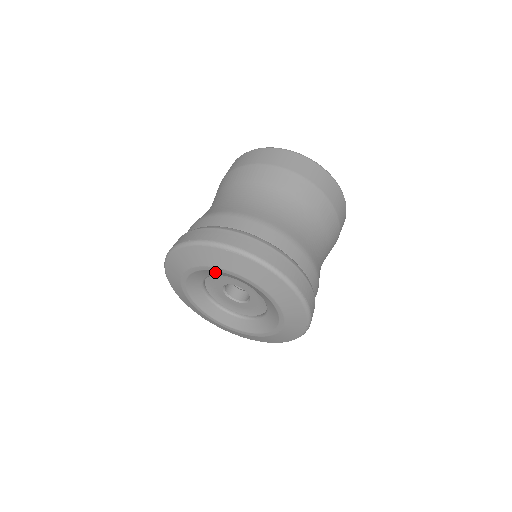
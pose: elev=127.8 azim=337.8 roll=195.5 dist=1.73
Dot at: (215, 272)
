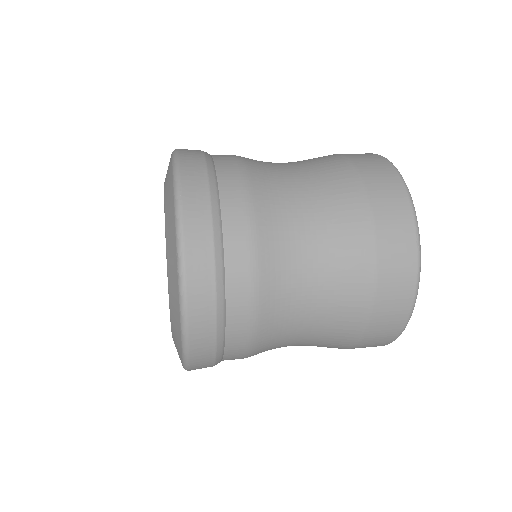
Dot at: occluded
